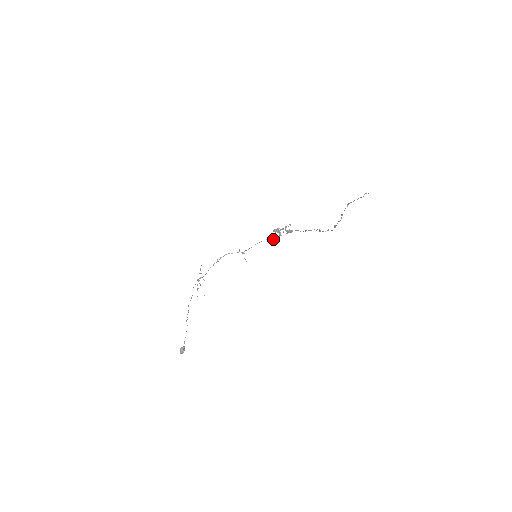
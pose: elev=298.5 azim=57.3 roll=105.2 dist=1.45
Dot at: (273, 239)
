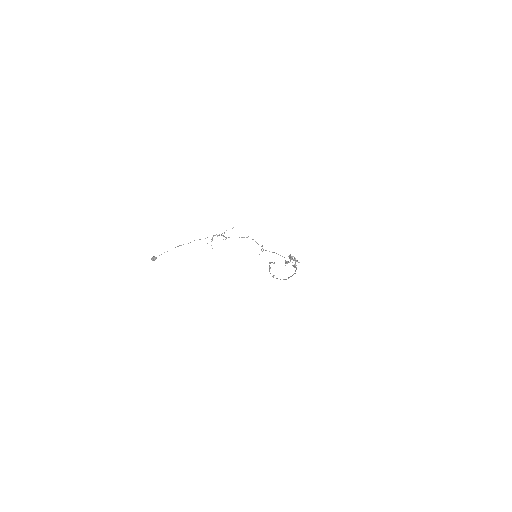
Dot at: (285, 260)
